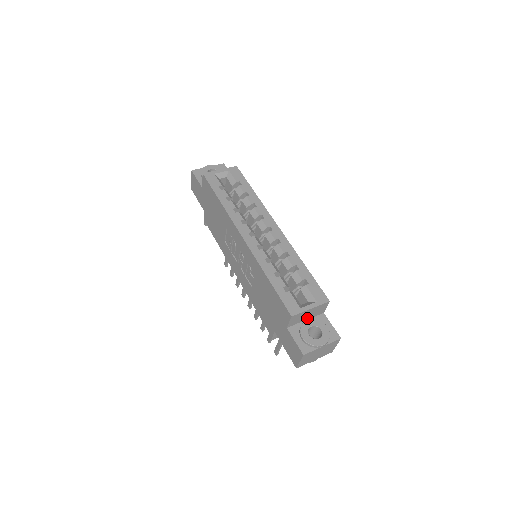
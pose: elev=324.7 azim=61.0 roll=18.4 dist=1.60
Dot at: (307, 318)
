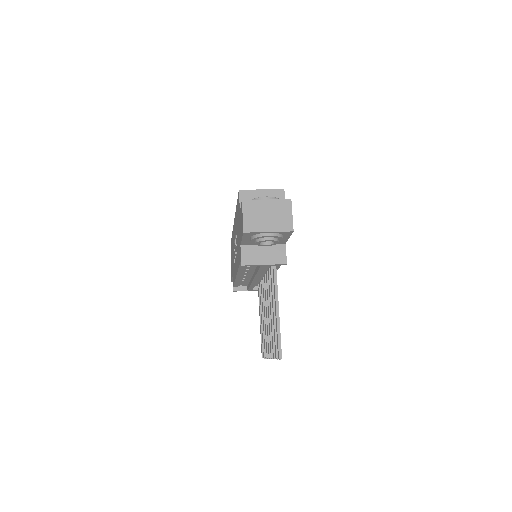
Dot at: occluded
